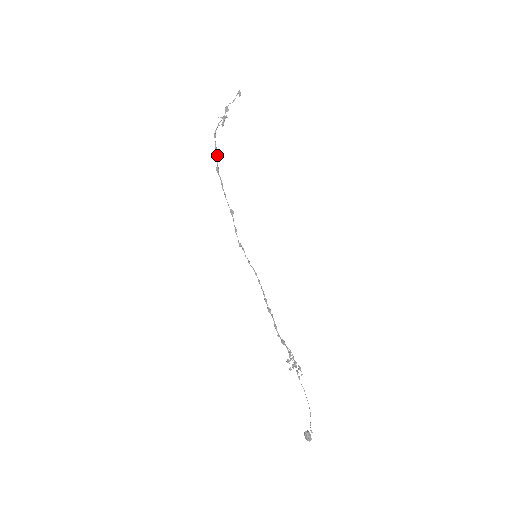
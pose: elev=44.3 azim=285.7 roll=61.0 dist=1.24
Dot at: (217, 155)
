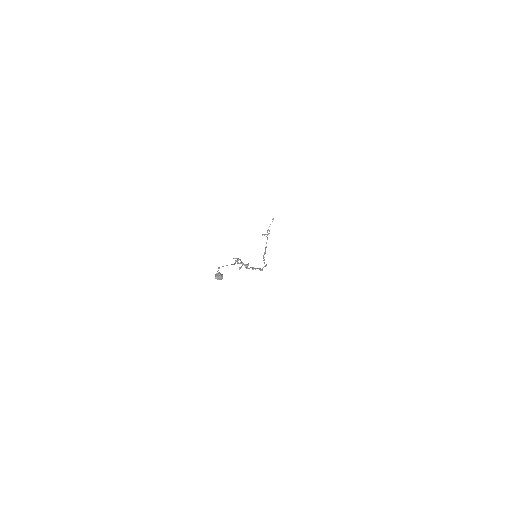
Dot at: (265, 253)
